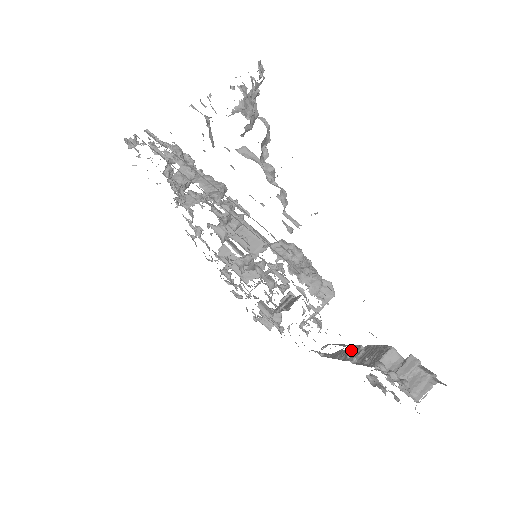
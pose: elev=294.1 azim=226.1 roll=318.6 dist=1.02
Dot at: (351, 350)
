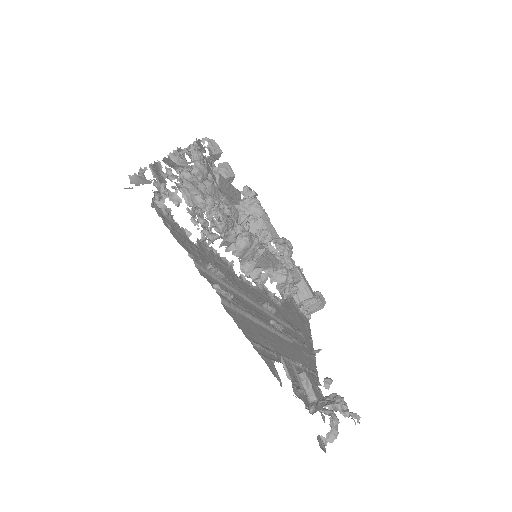
Dot at: occluded
